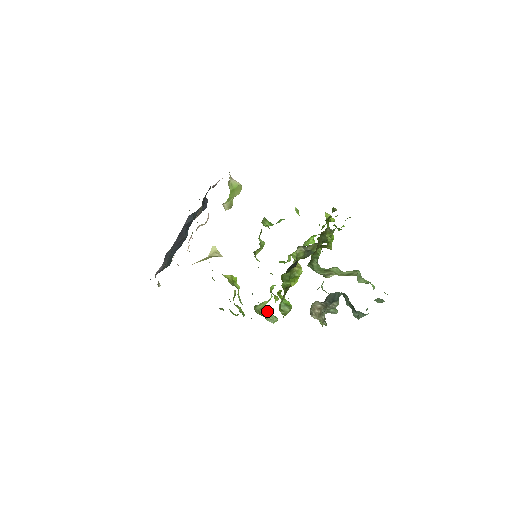
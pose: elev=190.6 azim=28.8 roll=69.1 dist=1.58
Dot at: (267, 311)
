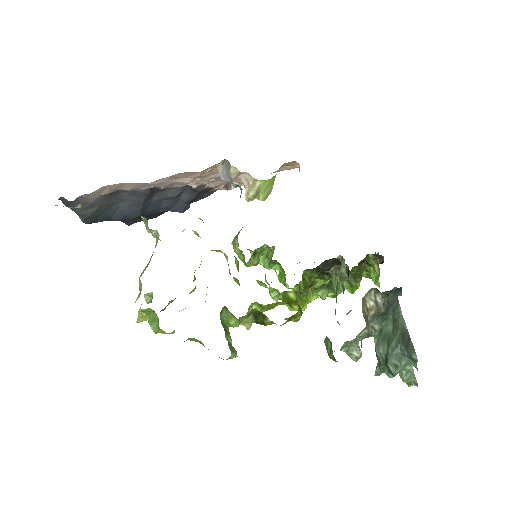
Dot at: (240, 323)
